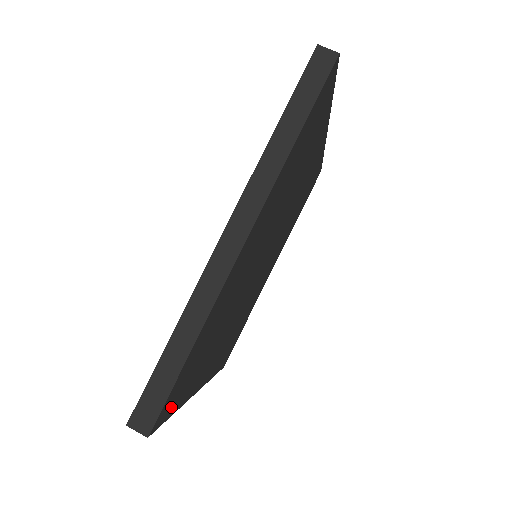
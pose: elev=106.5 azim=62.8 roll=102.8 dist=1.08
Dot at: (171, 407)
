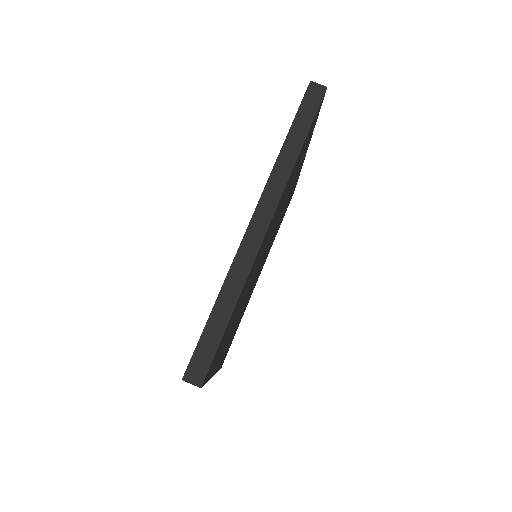
Dot at: (210, 370)
